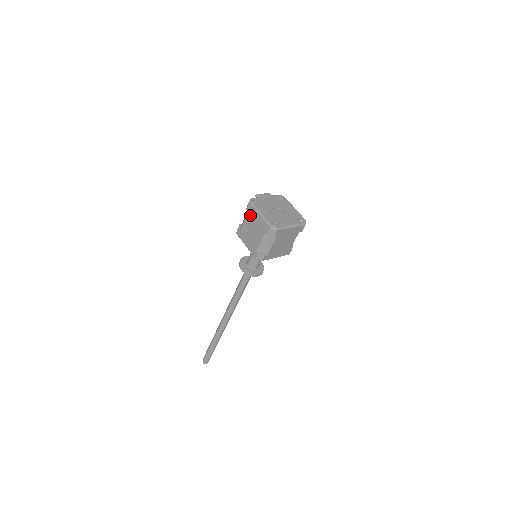
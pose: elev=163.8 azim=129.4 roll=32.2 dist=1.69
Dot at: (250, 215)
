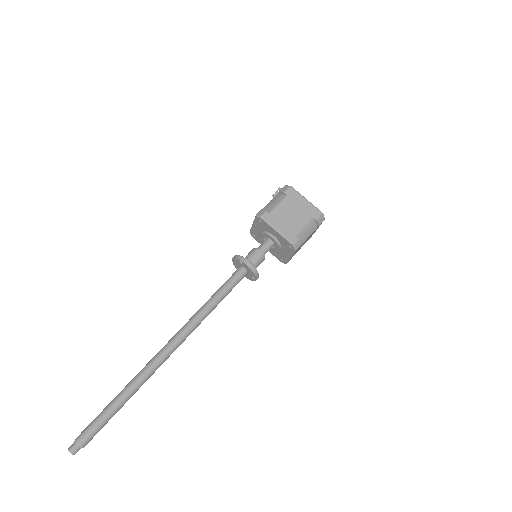
Dot at: (290, 199)
